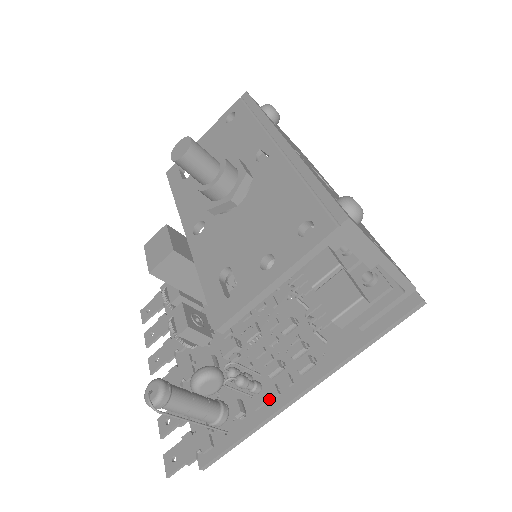
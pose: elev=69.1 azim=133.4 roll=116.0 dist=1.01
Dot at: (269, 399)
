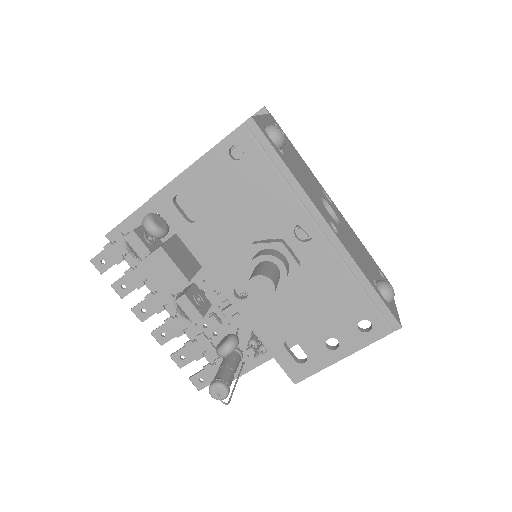
Dot at: occluded
